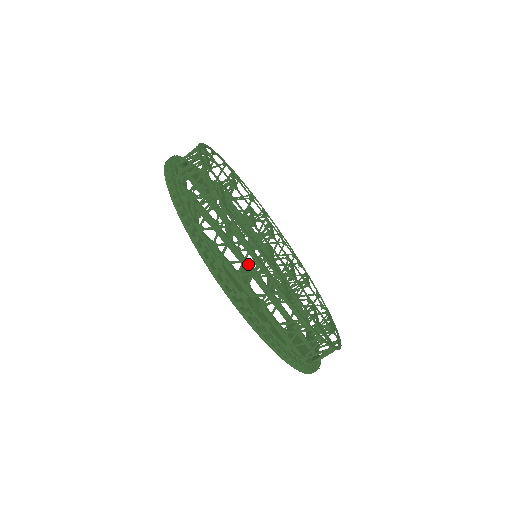
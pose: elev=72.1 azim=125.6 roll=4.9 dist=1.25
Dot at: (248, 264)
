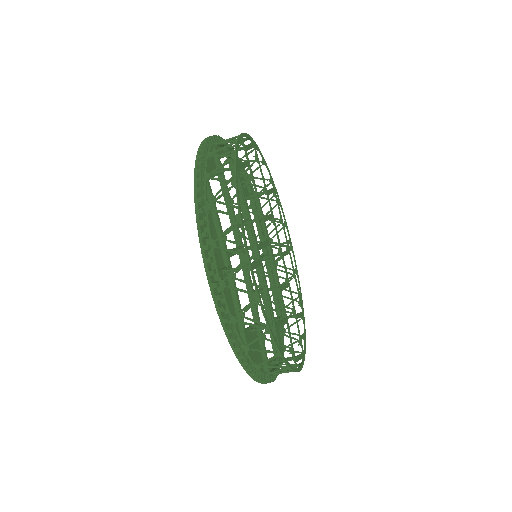
Dot at: occluded
